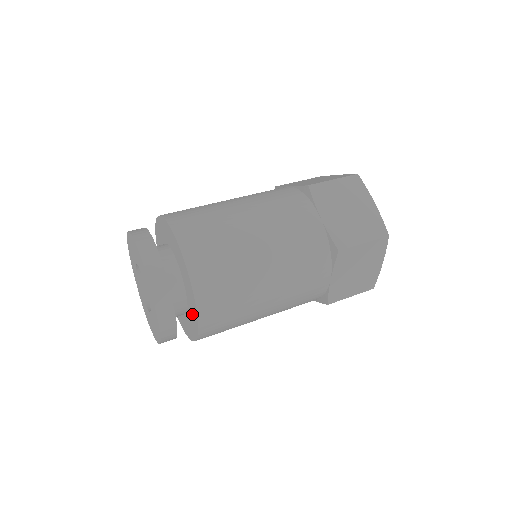
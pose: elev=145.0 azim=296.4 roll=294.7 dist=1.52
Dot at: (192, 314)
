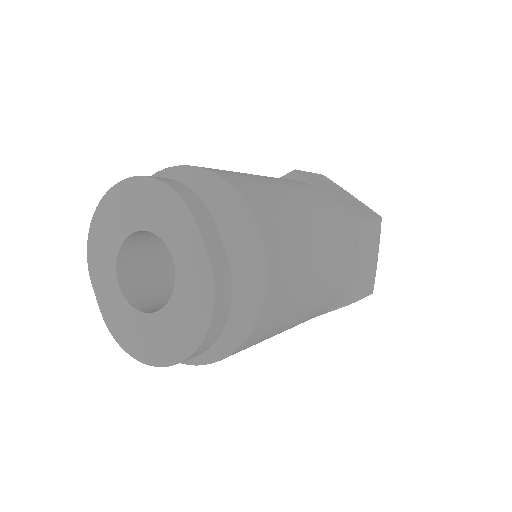
Dot at: (244, 283)
